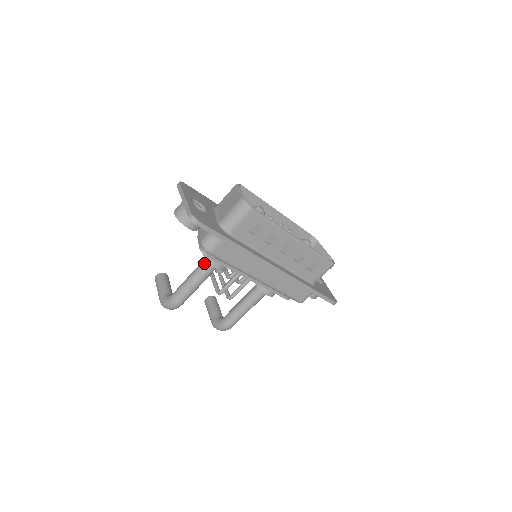
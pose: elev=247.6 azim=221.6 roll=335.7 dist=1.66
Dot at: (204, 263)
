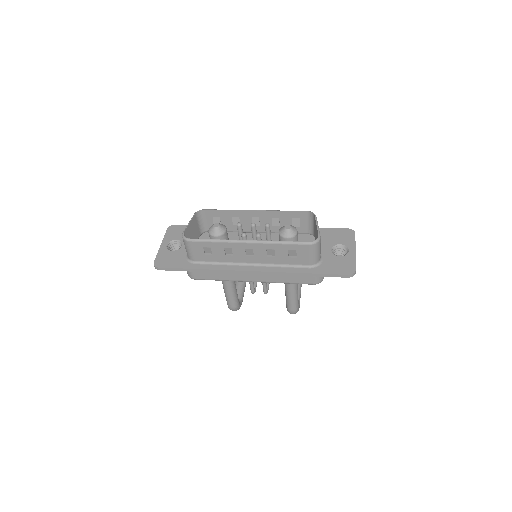
Dot at: occluded
